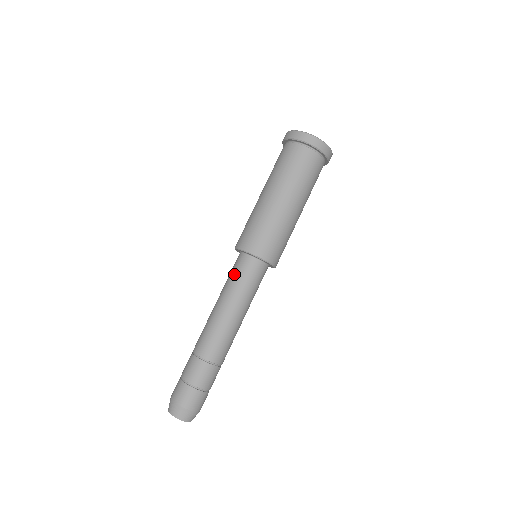
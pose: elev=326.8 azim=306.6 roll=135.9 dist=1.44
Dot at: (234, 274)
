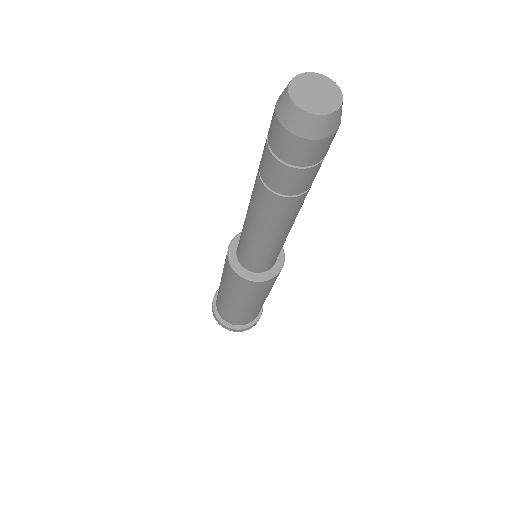
Dot at: occluded
